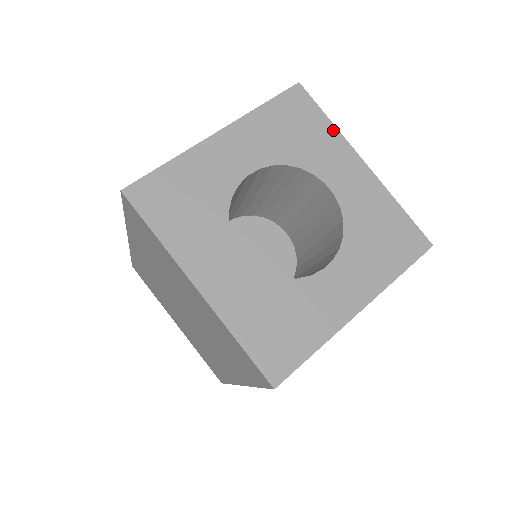
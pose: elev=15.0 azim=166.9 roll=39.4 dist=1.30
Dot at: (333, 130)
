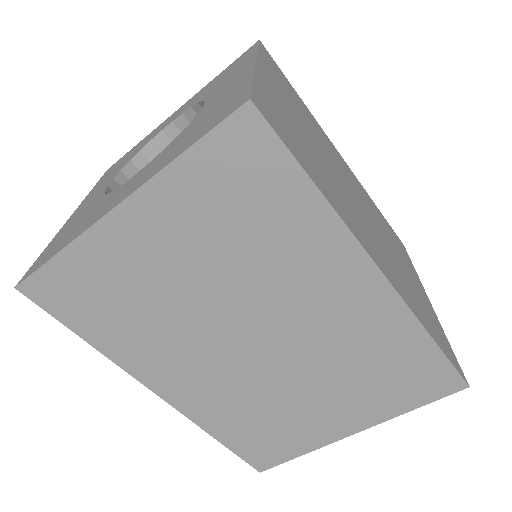
Dot at: (144, 139)
